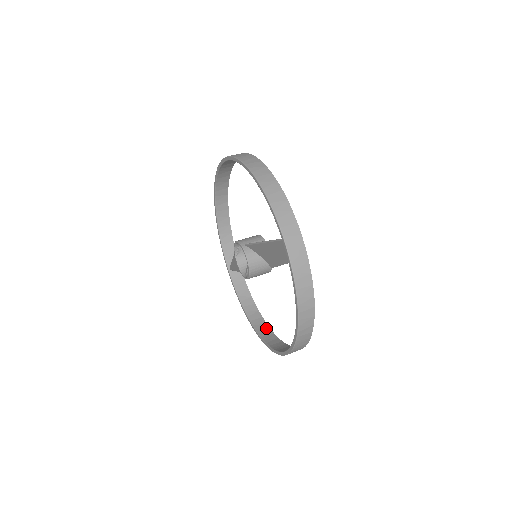
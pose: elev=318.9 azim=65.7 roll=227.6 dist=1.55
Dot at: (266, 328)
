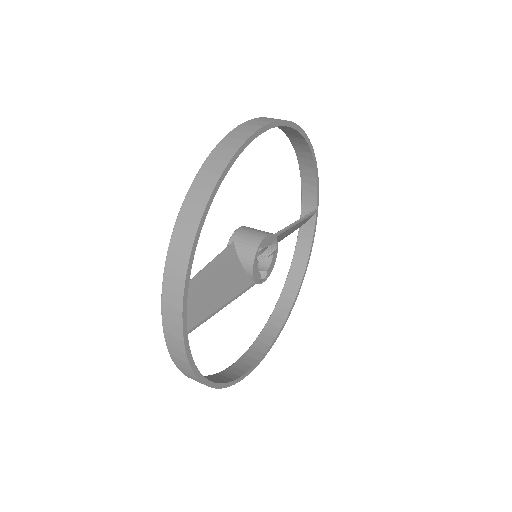
Dot at: (283, 316)
